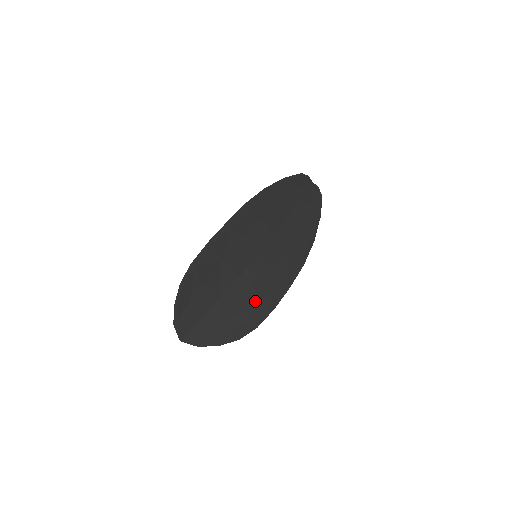
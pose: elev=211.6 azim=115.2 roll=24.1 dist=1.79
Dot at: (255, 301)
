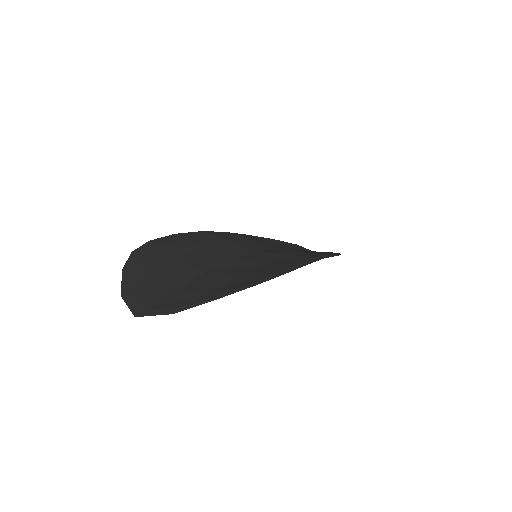
Dot at: (267, 266)
